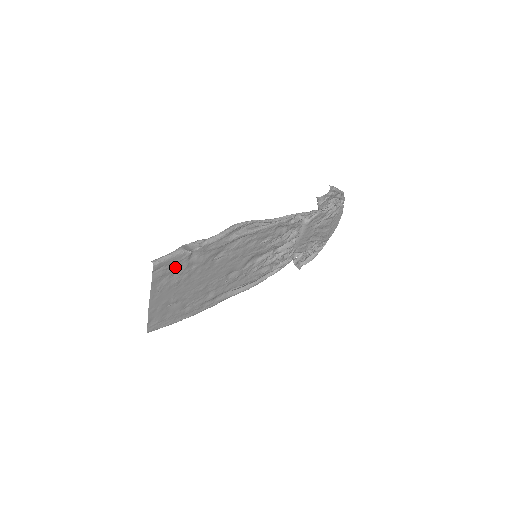
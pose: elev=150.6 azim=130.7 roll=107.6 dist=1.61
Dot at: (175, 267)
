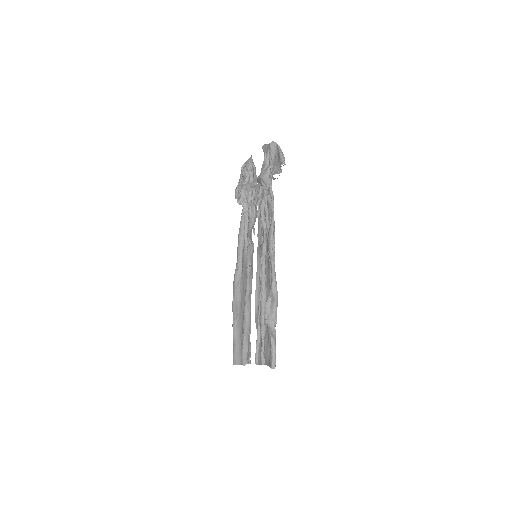
Dot at: (269, 347)
